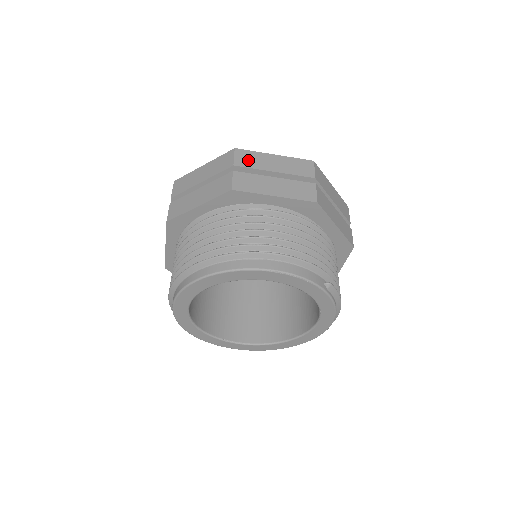
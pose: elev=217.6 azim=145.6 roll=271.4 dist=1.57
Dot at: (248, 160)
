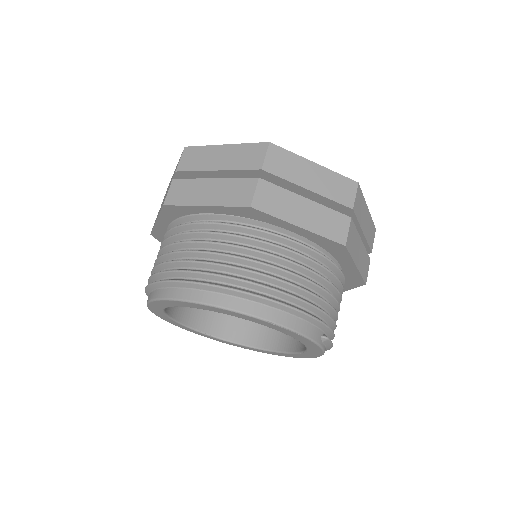
Dot at: (281, 165)
